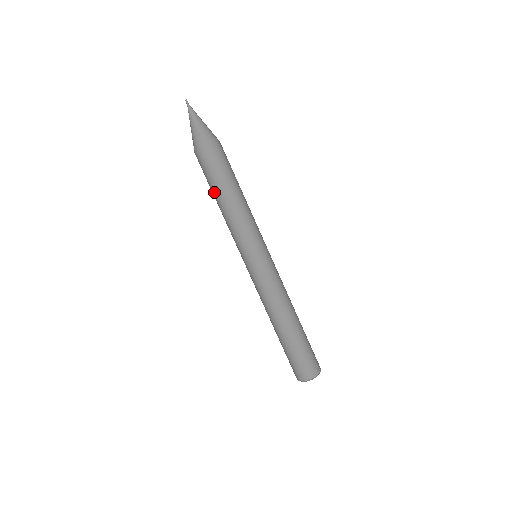
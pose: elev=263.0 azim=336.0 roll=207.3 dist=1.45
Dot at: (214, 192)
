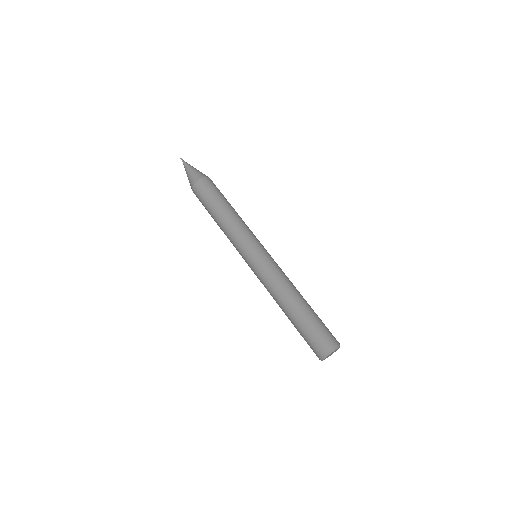
Dot at: (211, 213)
